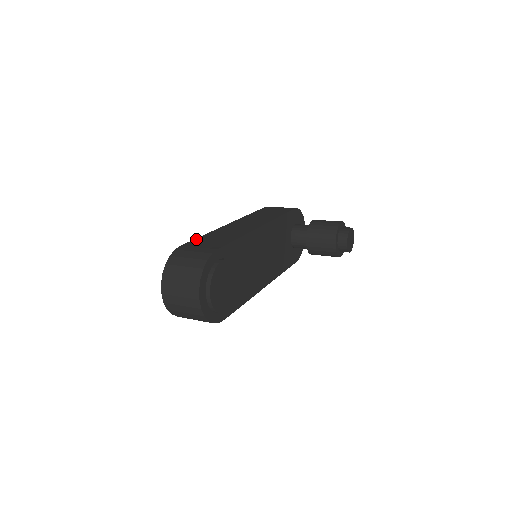
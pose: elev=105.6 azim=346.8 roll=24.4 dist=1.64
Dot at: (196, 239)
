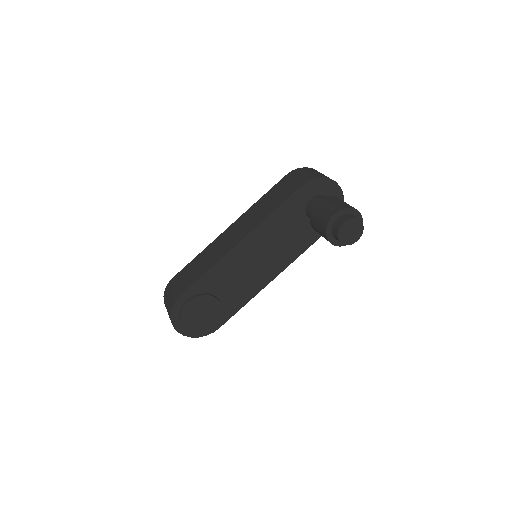
Dot at: (187, 265)
